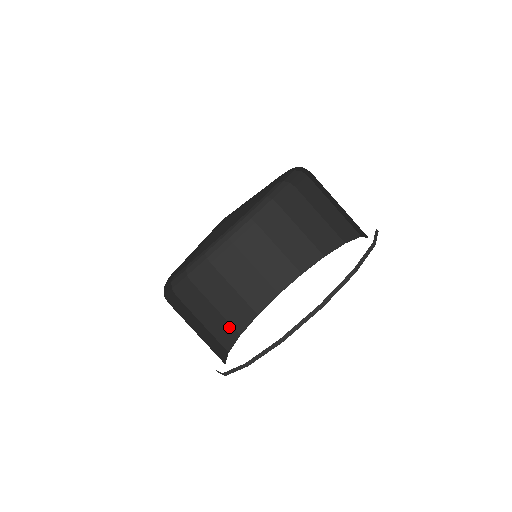
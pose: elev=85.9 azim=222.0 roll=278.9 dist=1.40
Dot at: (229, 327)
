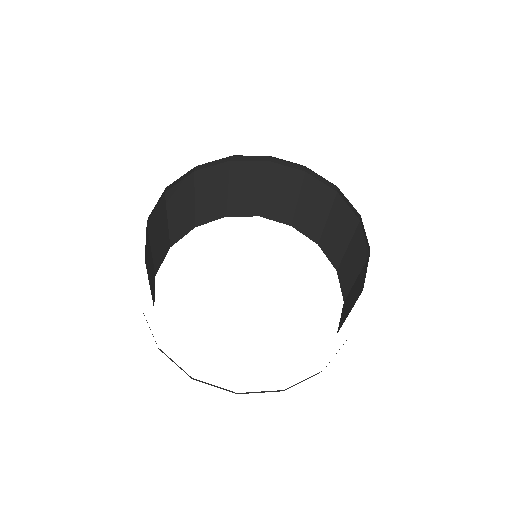
Dot at: (192, 220)
